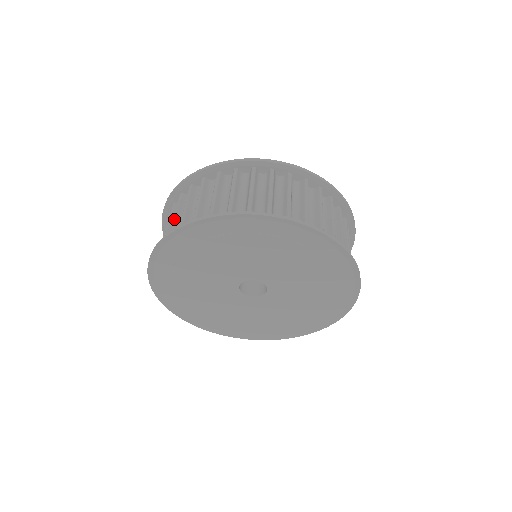
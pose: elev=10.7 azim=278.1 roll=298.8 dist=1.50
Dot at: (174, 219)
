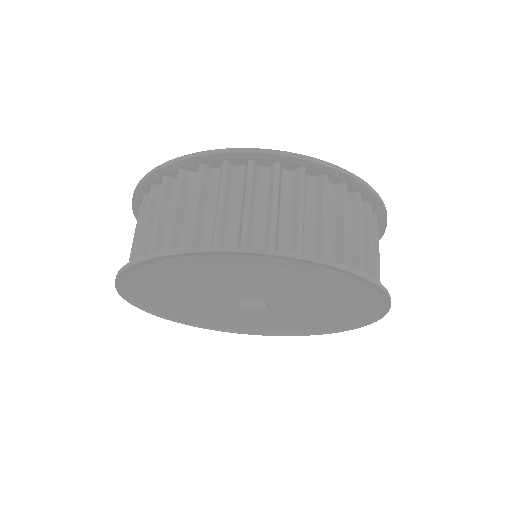
Dot at: (196, 211)
